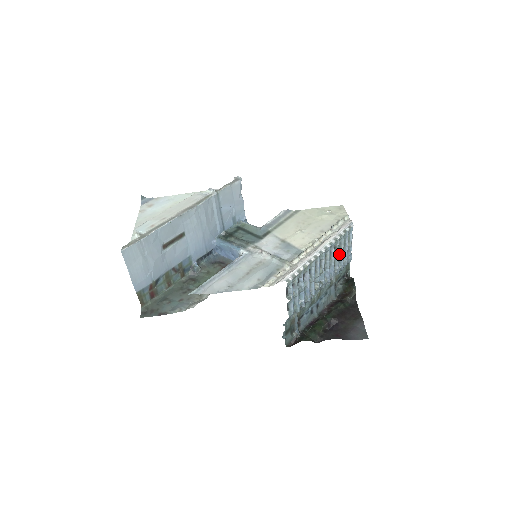
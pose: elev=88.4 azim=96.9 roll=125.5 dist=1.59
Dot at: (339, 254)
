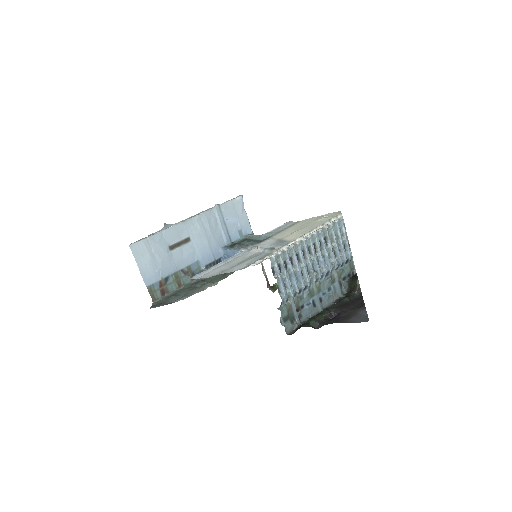
Dot at: (333, 246)
